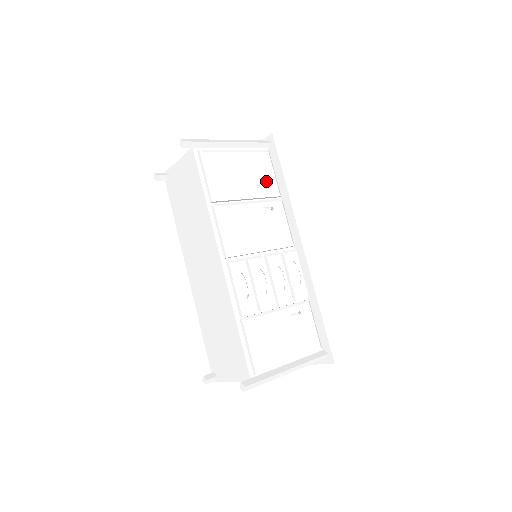
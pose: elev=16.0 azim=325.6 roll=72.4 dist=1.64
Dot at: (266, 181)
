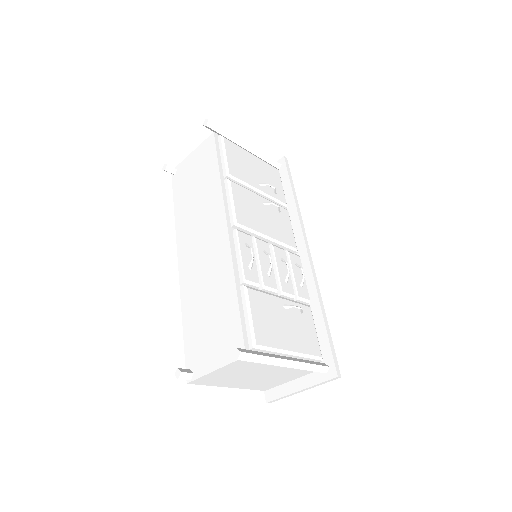
Dot at: occluded
